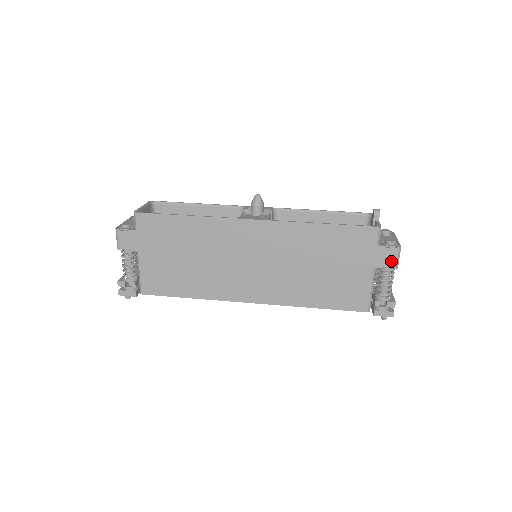
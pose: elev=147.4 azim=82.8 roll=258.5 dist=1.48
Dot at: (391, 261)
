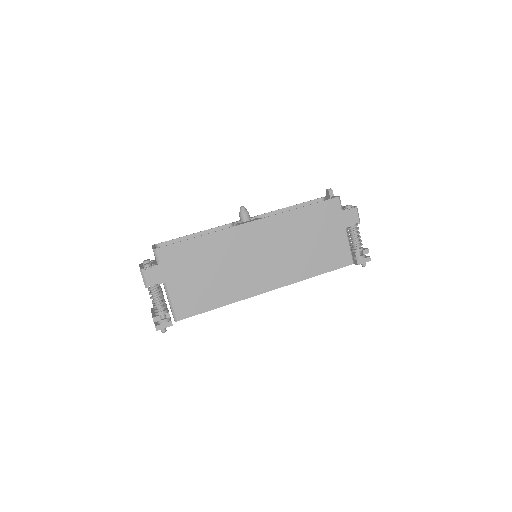
Dot at: (355, 219)
